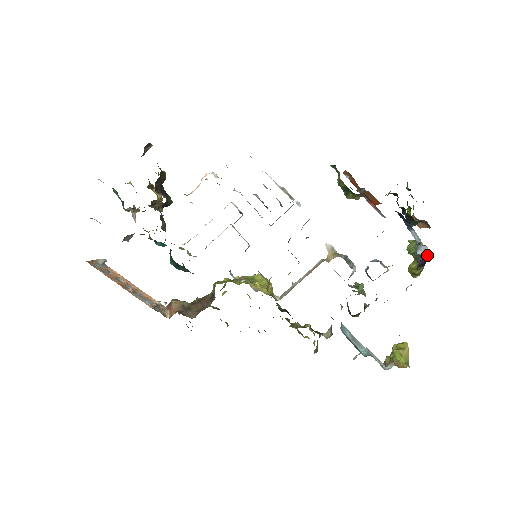
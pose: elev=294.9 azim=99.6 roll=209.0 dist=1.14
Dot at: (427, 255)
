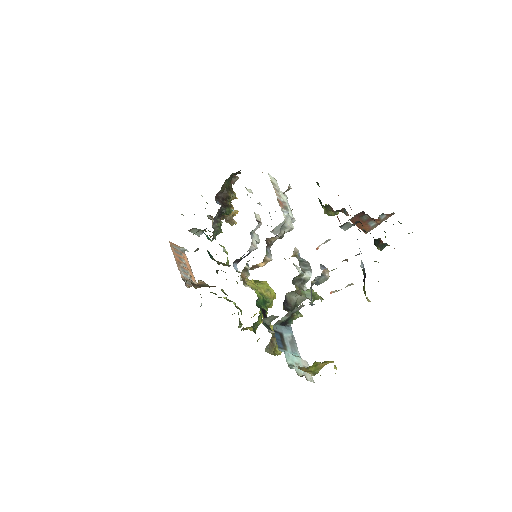
Dot at: occluded
